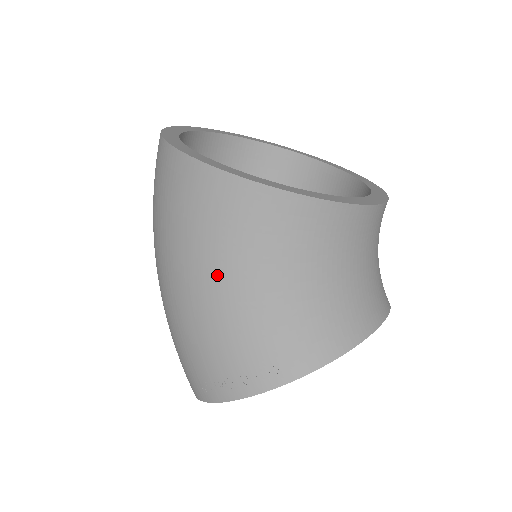
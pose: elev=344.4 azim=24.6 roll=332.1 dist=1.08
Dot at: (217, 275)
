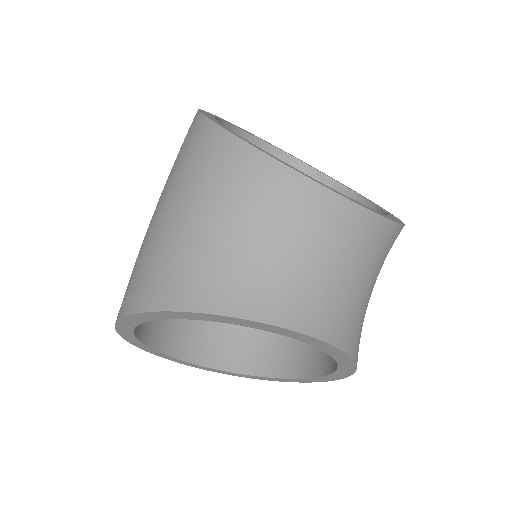
Dot at: (162, 200)
